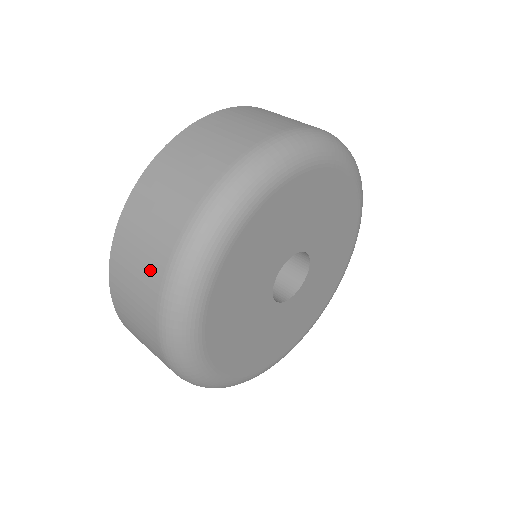
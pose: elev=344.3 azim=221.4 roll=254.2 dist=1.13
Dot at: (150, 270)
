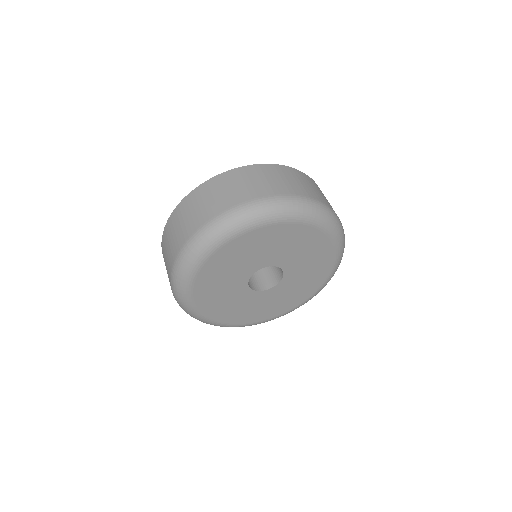
Dot at: (197, 219)
